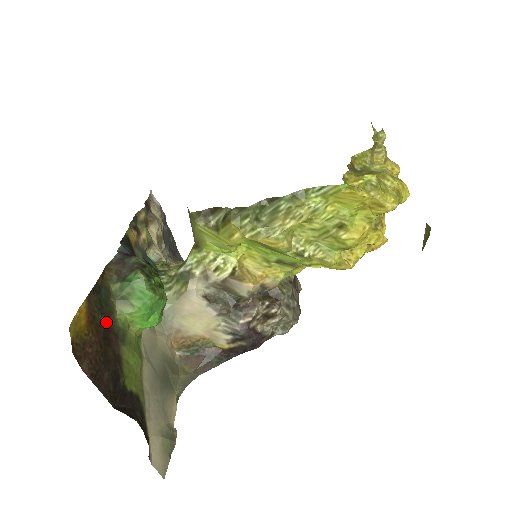
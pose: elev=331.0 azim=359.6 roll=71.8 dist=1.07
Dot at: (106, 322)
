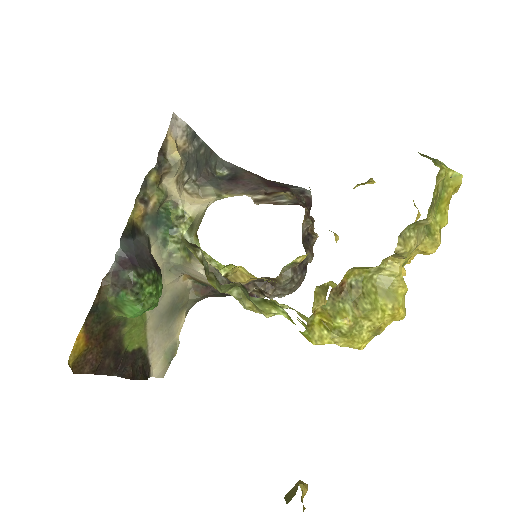
Dot at: (105, 326)
